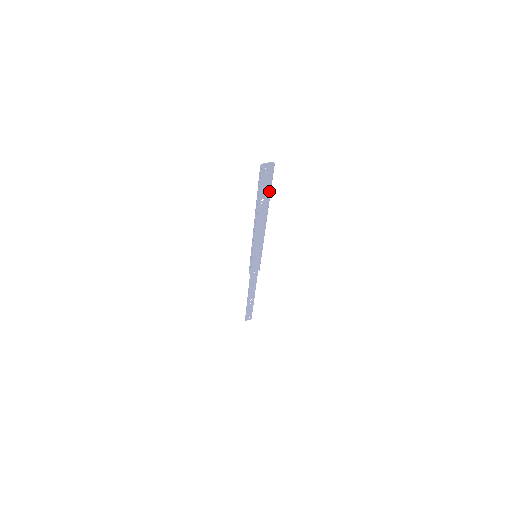
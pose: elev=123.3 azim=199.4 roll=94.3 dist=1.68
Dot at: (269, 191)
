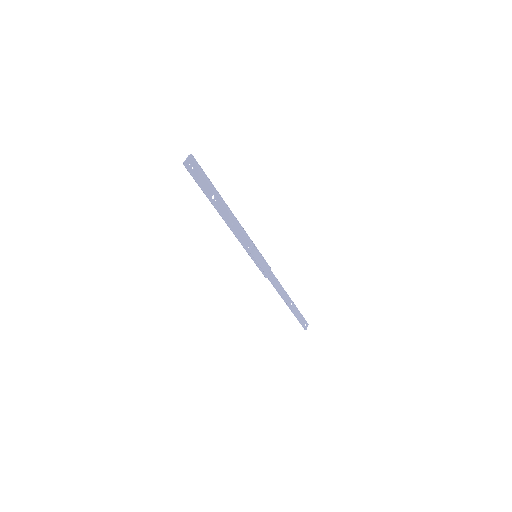
Dot at: (210, 184)
